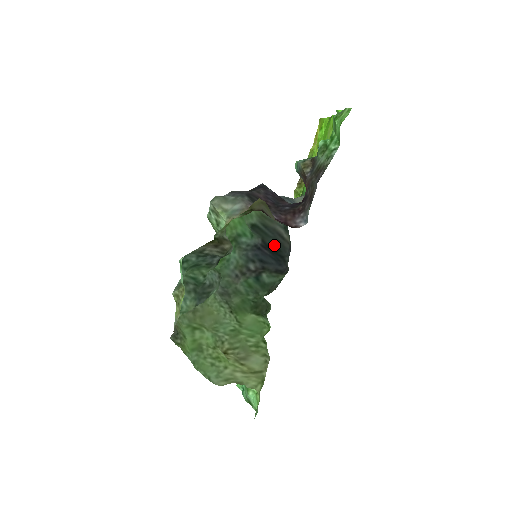
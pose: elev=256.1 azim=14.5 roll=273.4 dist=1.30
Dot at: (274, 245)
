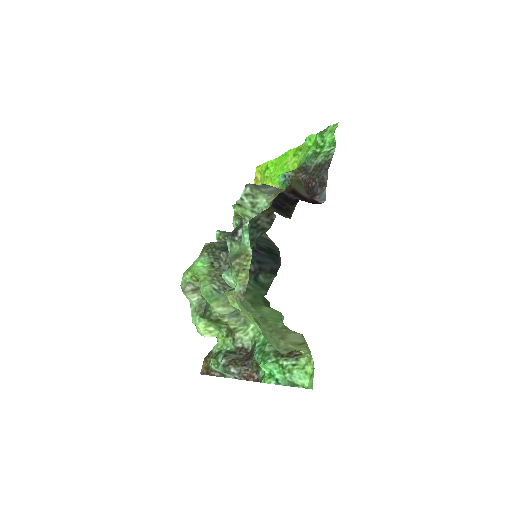
Dot at: (267, 247)
